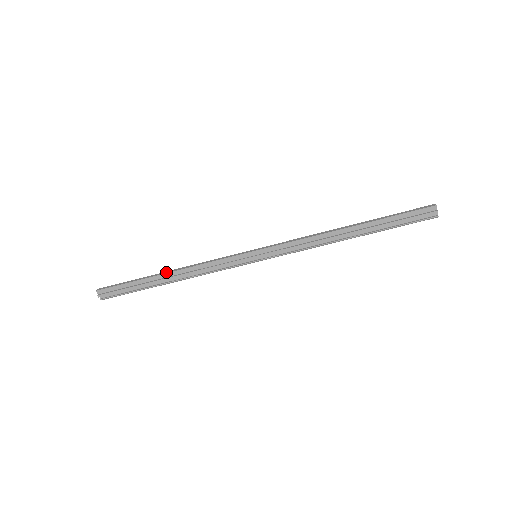
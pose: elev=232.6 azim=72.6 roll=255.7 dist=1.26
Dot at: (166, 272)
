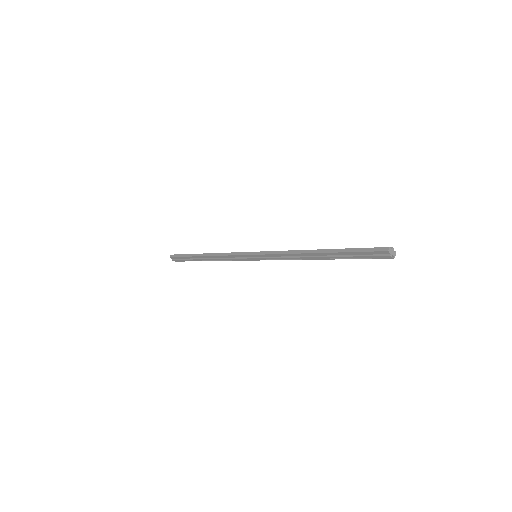
Dot at: (203, 255)
